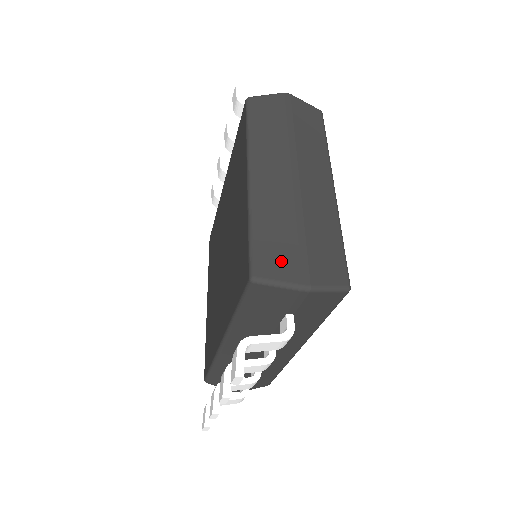
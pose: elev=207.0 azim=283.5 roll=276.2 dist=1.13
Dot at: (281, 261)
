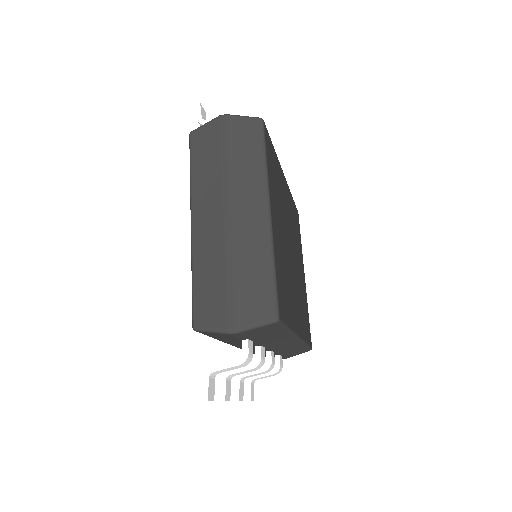
Dot at: (213, 309)
